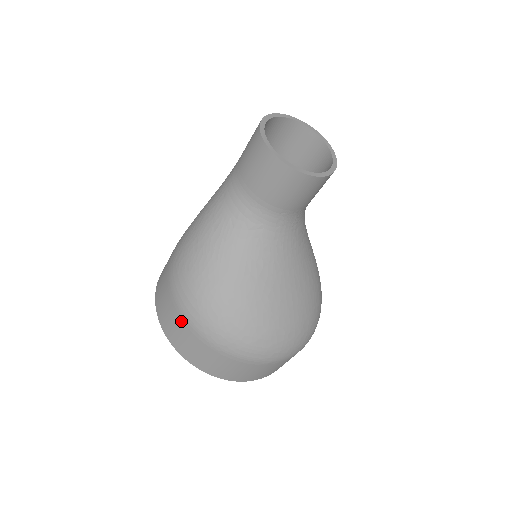
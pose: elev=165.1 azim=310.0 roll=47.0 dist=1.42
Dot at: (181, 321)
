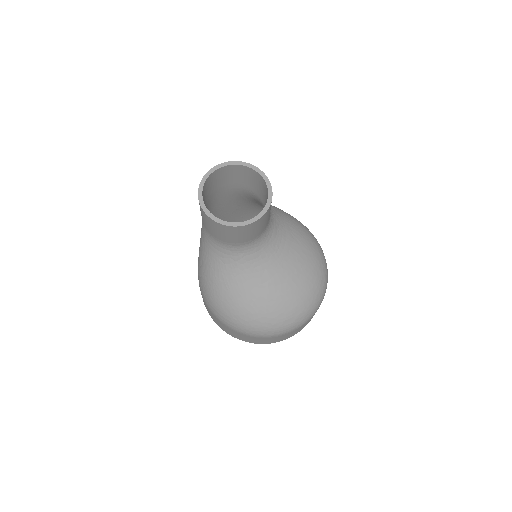
Dot at: (228, 328)
